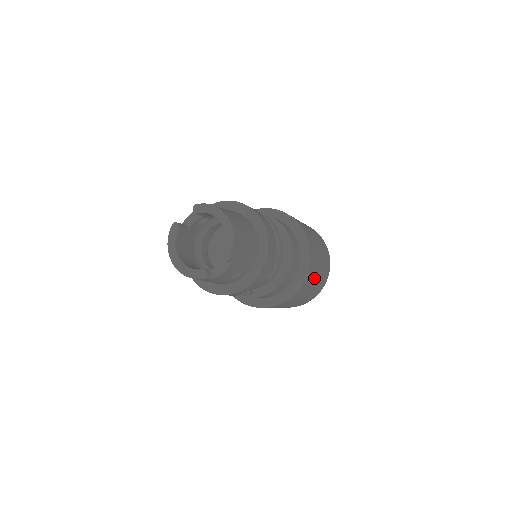
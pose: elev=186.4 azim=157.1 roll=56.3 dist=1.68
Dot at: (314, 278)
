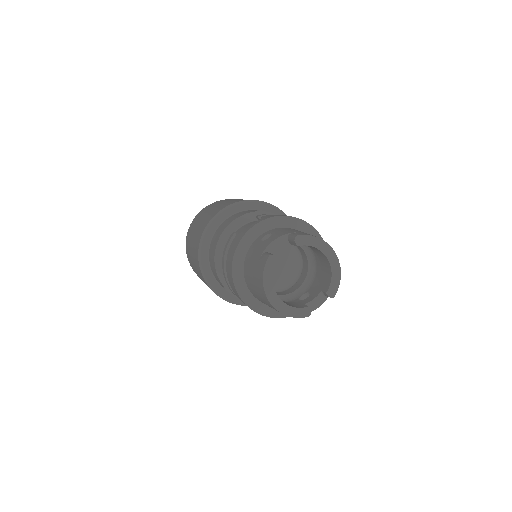
Dot at: occluded
